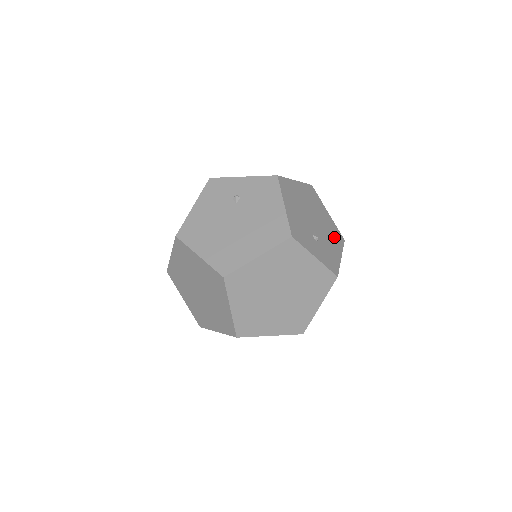
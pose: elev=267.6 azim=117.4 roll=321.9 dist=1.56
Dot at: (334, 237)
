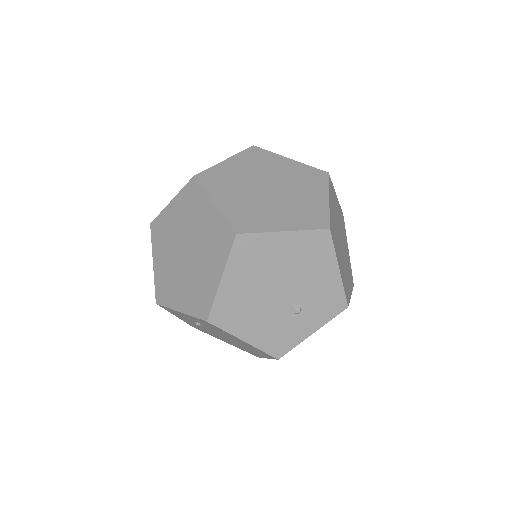
Dot at: (314, 257)
